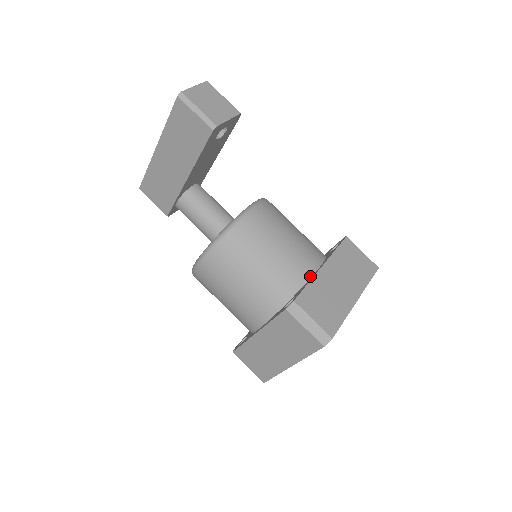
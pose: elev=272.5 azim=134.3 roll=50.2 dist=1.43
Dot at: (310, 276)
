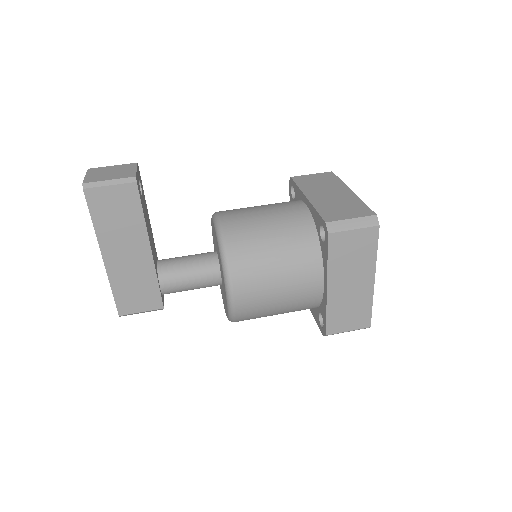
Dot at: (308, 211)
